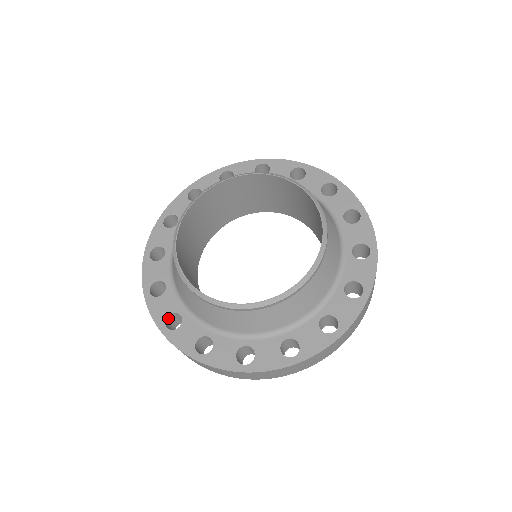
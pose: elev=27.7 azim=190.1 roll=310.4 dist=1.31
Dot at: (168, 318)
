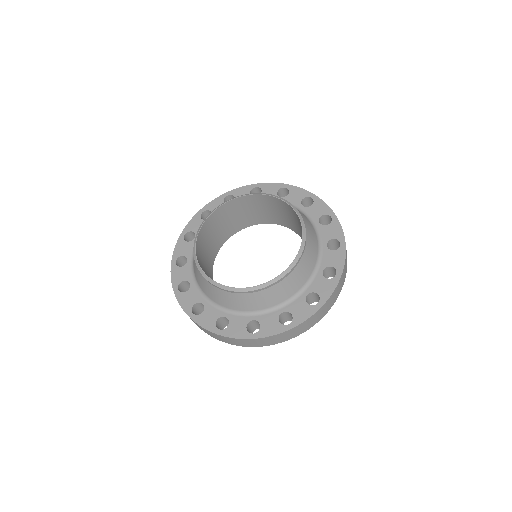
Dot at: (194, 307)
